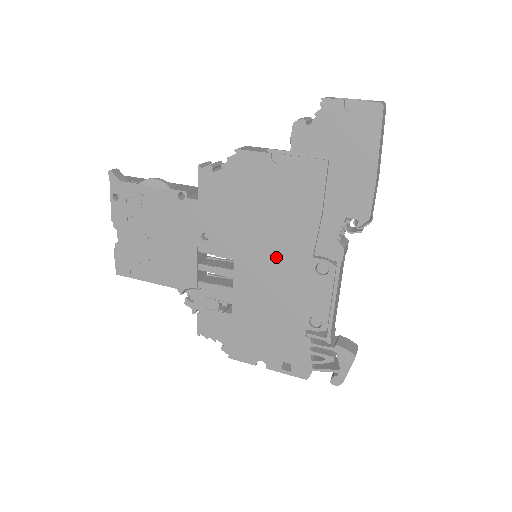
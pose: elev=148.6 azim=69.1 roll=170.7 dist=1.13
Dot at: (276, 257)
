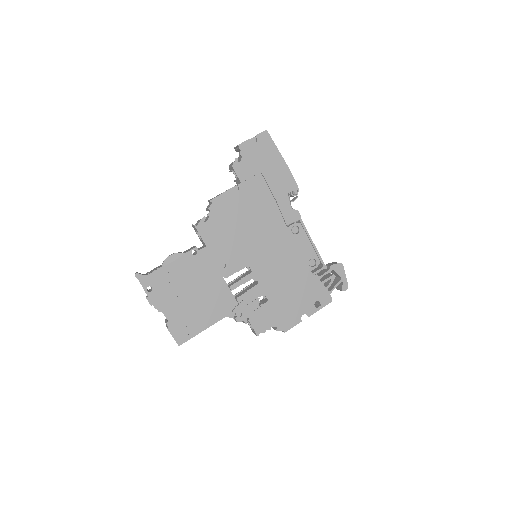
Dot at: (269, 243)
